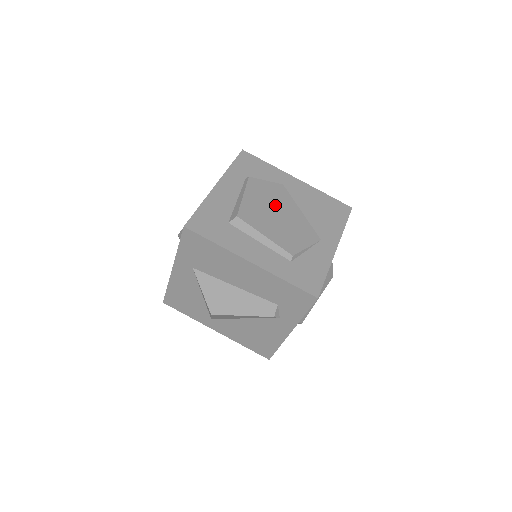
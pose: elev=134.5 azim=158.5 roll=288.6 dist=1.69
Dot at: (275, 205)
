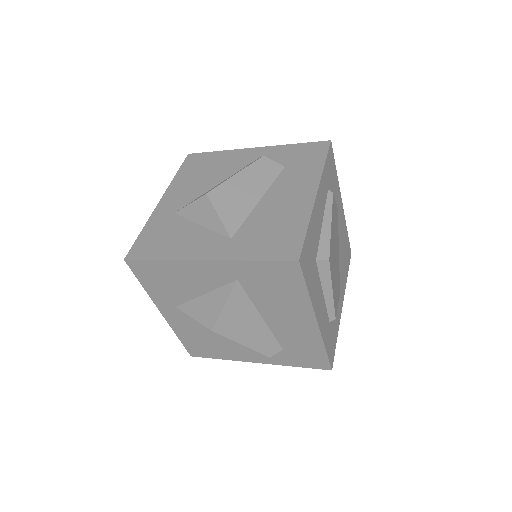
Dot at: occluded
